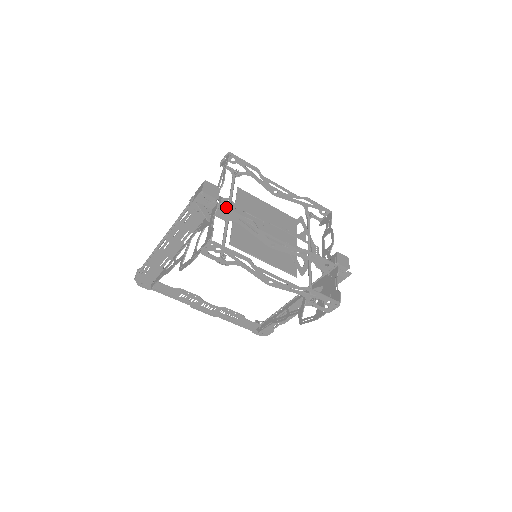
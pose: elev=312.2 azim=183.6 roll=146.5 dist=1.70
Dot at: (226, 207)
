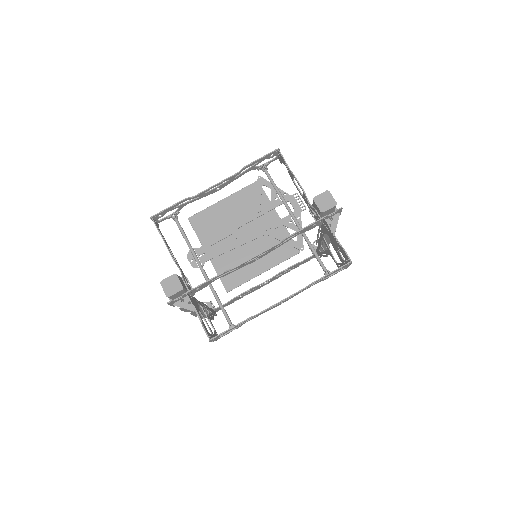
Dot at: (194, 289)
